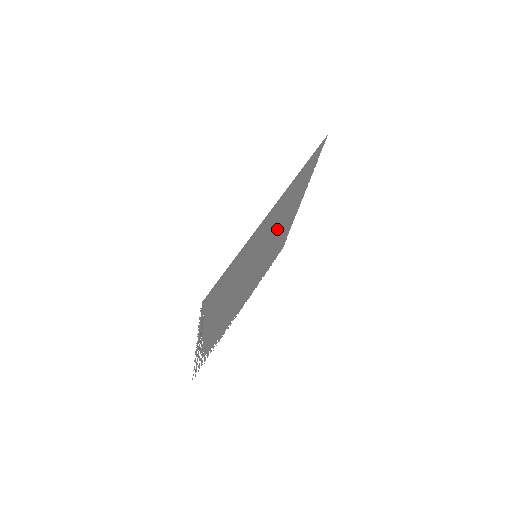
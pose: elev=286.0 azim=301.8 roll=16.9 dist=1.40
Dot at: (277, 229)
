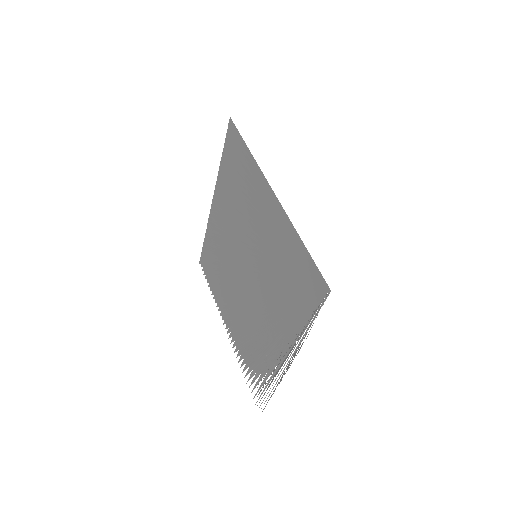
Dot at: (235, 228)
